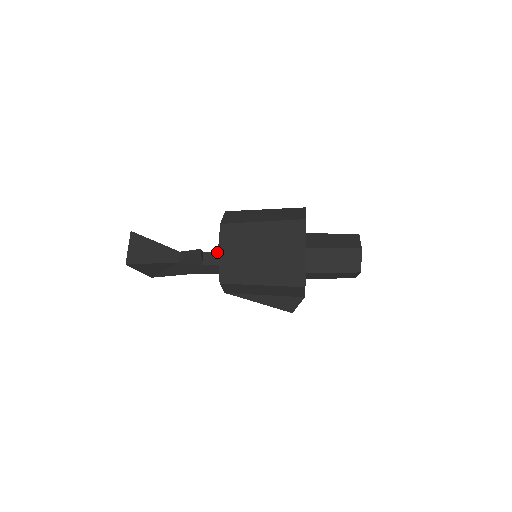
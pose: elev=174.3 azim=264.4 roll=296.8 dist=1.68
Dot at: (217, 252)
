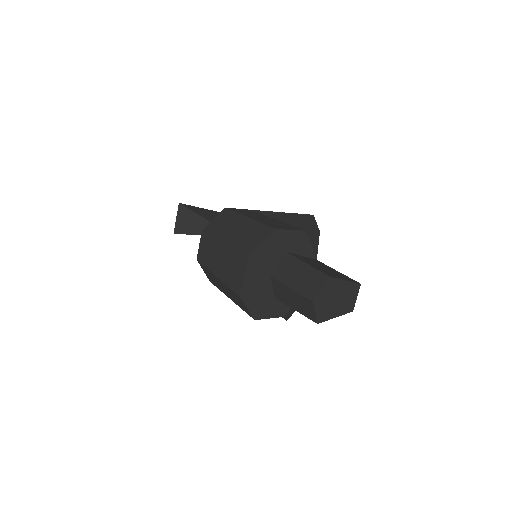
Dot at: occluded
